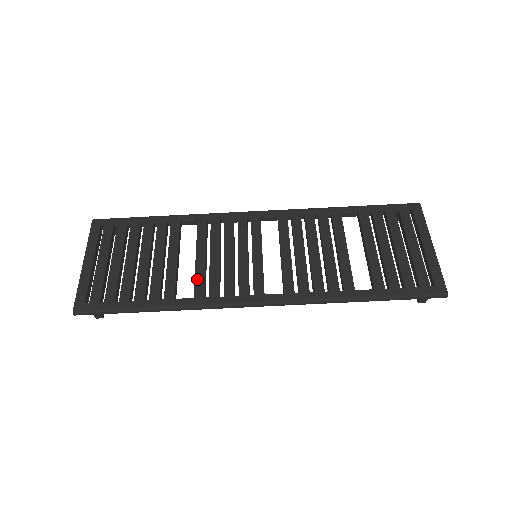
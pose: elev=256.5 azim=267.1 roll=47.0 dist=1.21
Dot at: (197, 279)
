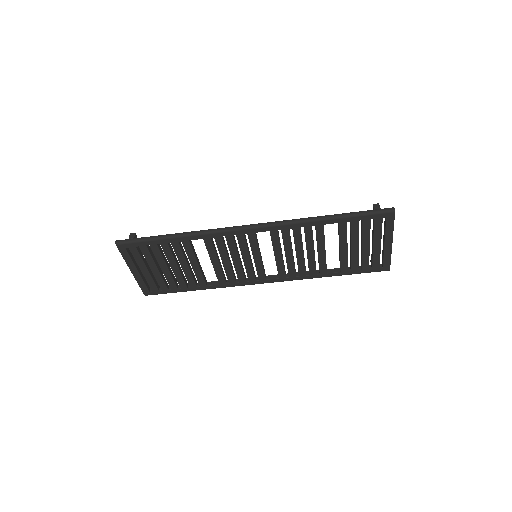
Dot at: (218, 276)
